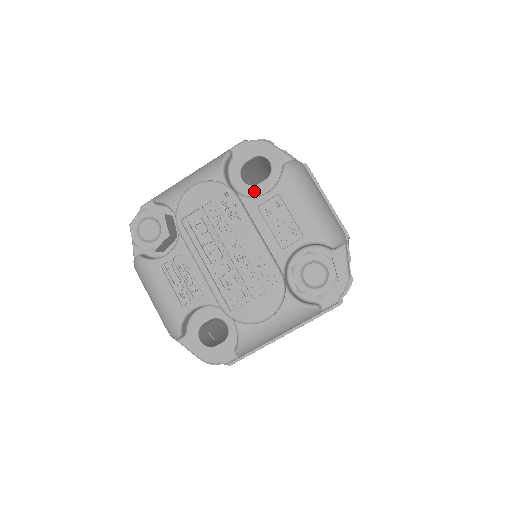
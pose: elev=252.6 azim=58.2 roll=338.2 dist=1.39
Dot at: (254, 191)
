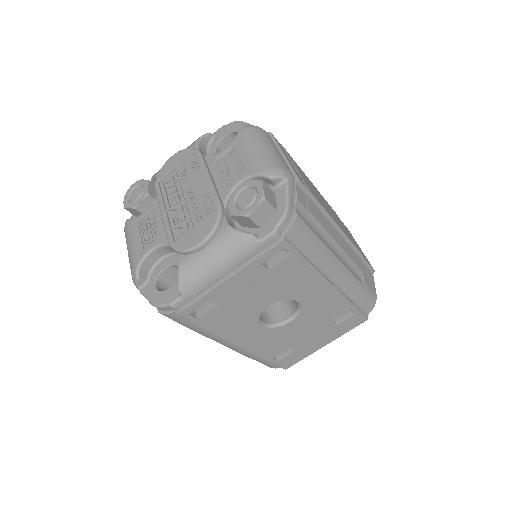
Dot at: occluded
